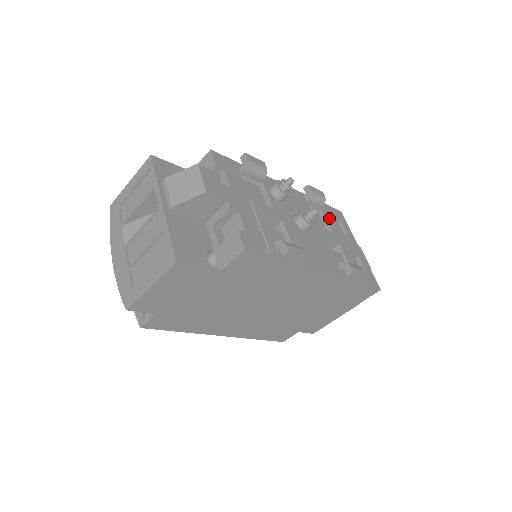
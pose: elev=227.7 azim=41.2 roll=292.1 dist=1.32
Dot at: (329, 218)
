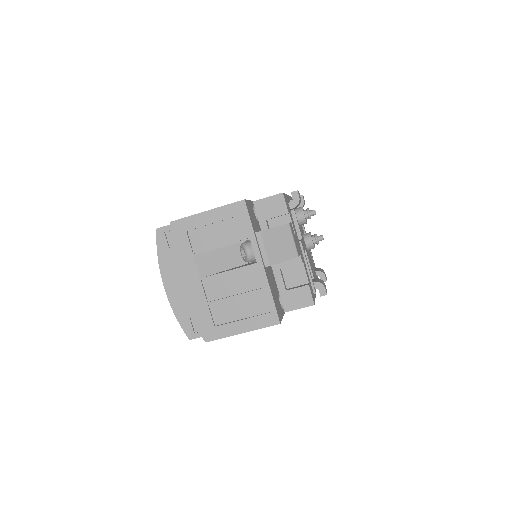
Dot at: occluded
